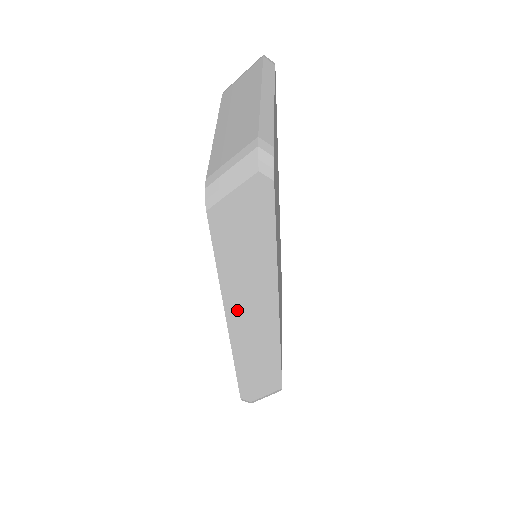
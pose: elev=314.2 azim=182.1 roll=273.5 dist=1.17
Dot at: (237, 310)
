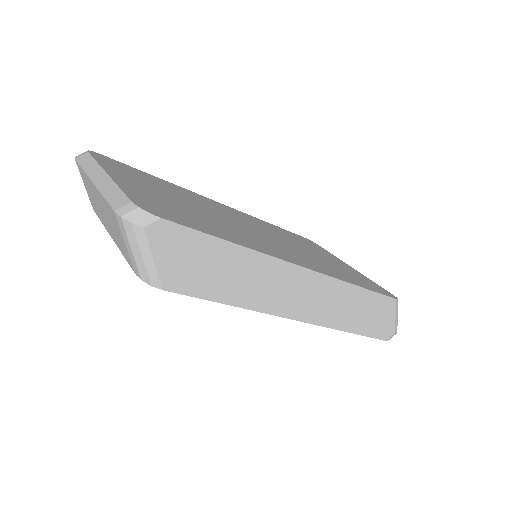
Dot at: (284, 305)
